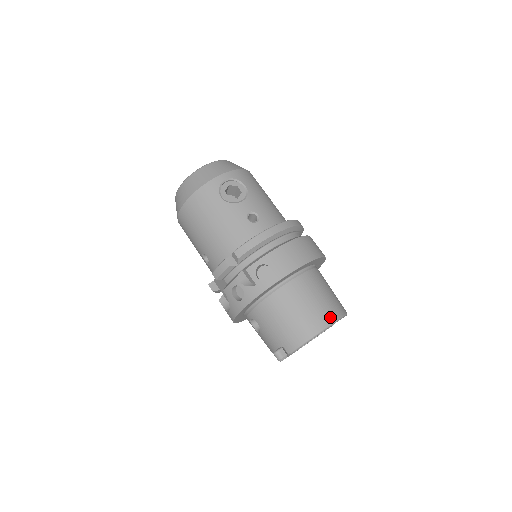
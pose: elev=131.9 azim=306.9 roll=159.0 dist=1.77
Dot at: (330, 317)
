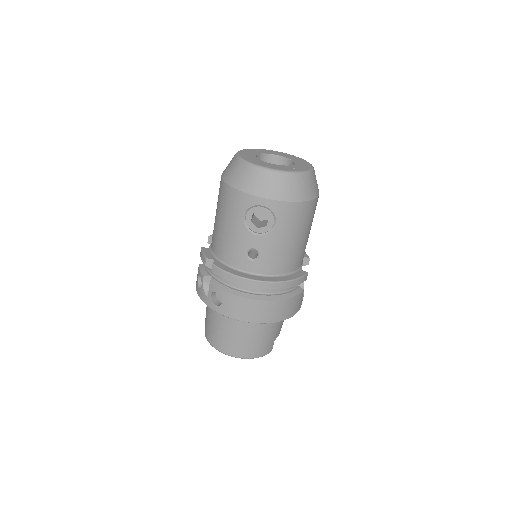
Dot at: (241, 354)
